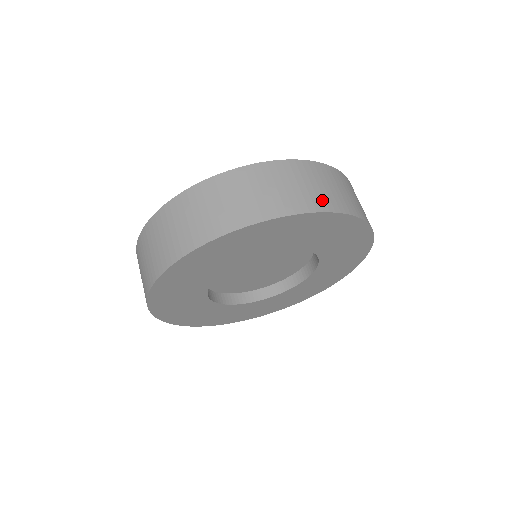
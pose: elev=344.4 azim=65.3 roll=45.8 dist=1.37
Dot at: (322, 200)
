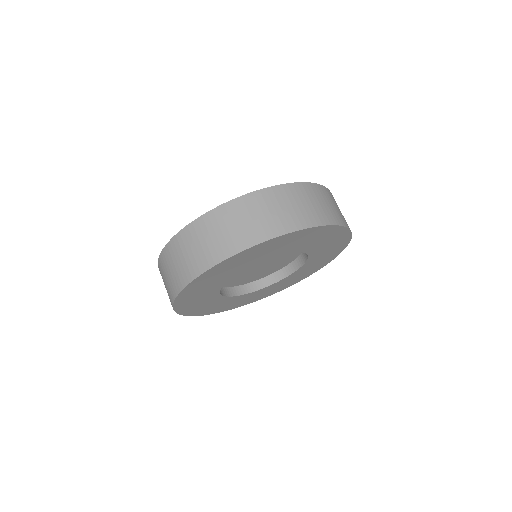
Dot at: (307, 217)
